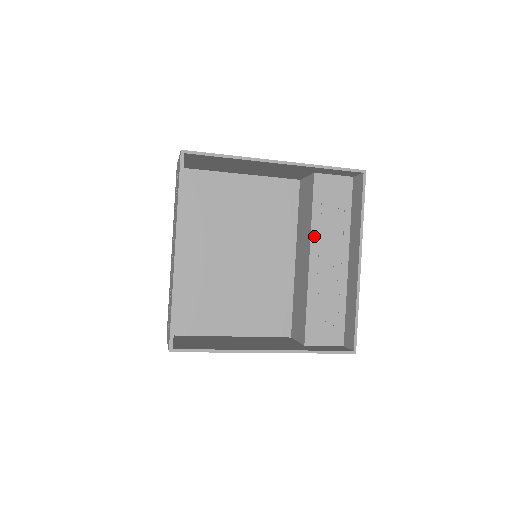
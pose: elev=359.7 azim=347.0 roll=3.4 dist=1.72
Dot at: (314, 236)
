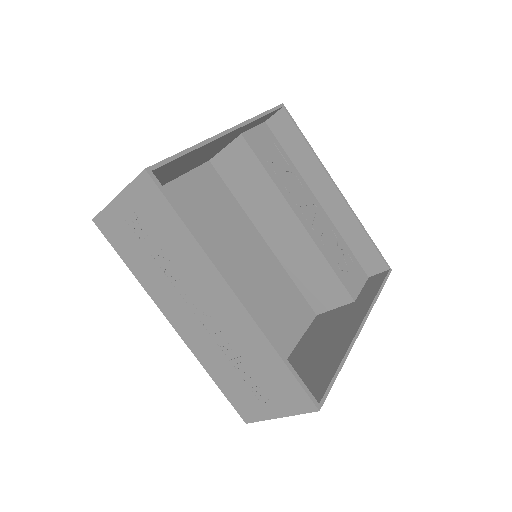
Dot at: (286, 196)
